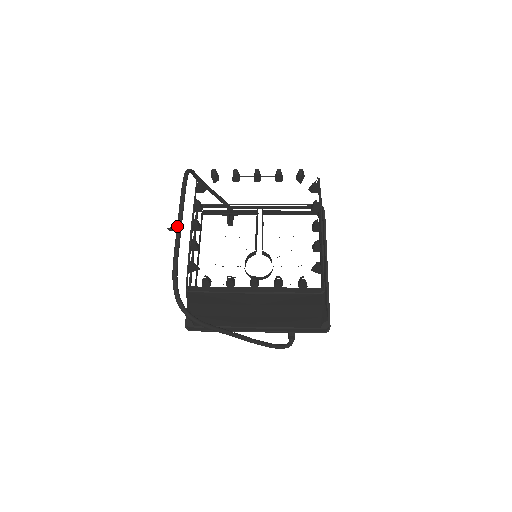
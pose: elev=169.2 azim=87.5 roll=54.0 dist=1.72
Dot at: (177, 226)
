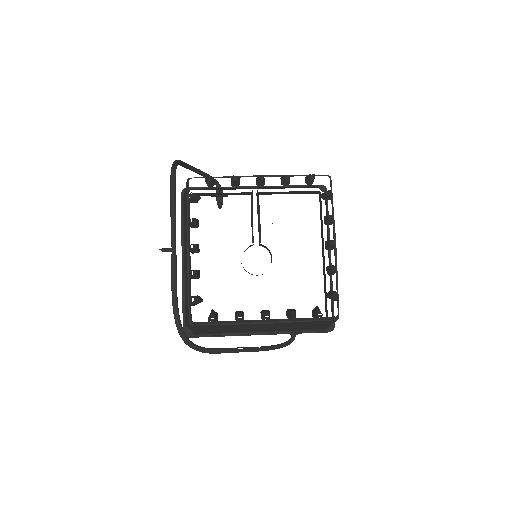
Dot at: (171, 246)
